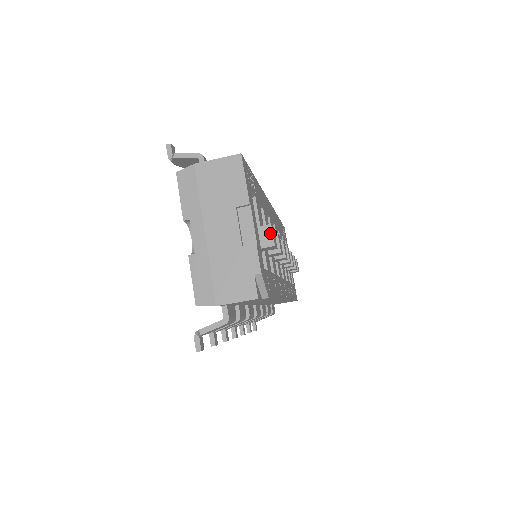
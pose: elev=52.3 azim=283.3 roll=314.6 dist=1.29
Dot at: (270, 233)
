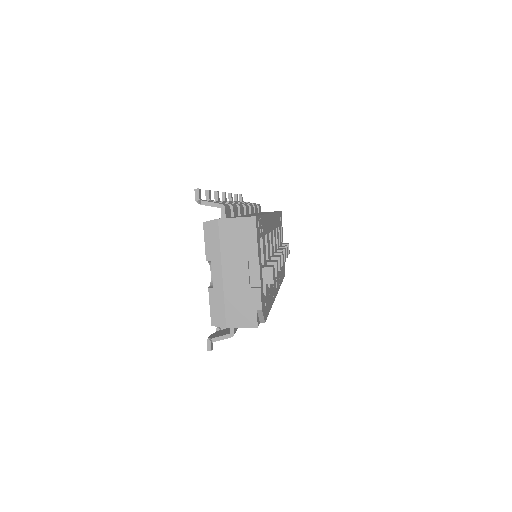
Dot at: (271, 274)
